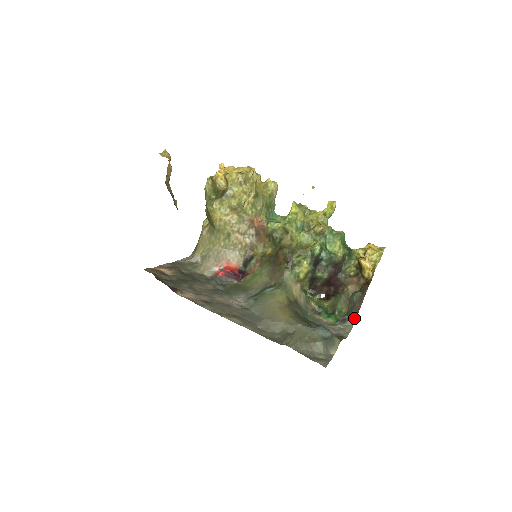
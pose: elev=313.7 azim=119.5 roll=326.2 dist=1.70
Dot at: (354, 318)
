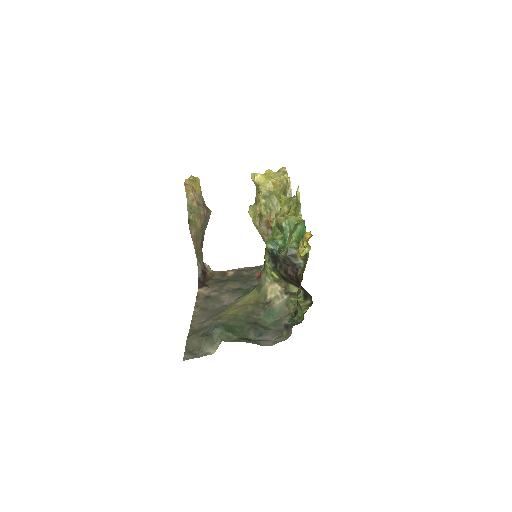
Dot at: (292, 325)
